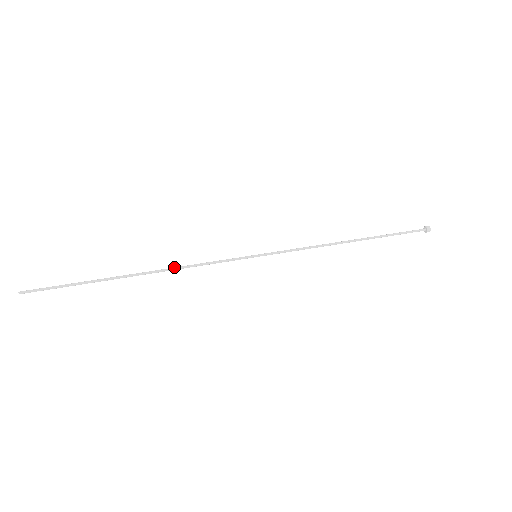
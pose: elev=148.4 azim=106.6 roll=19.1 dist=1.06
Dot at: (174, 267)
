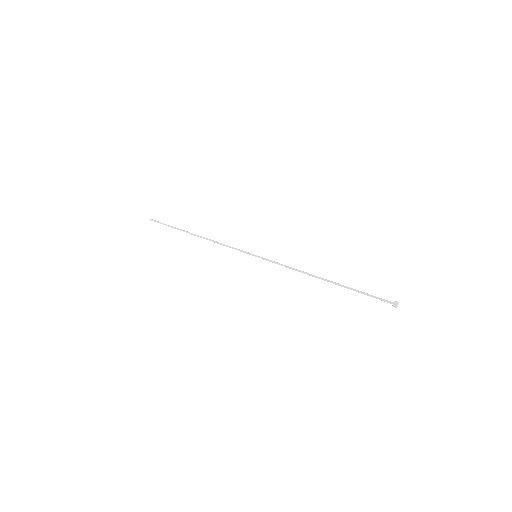
Dot at: (212, 240)
